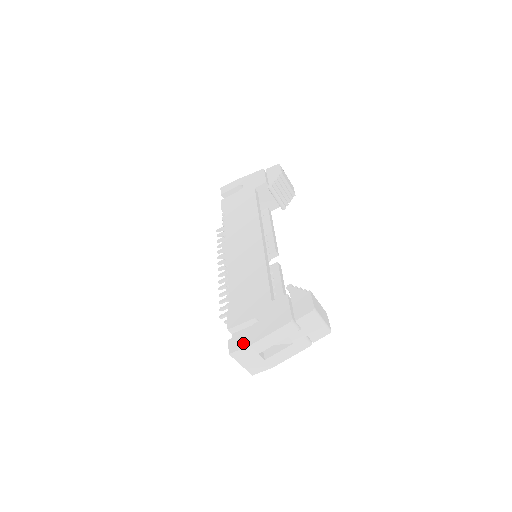
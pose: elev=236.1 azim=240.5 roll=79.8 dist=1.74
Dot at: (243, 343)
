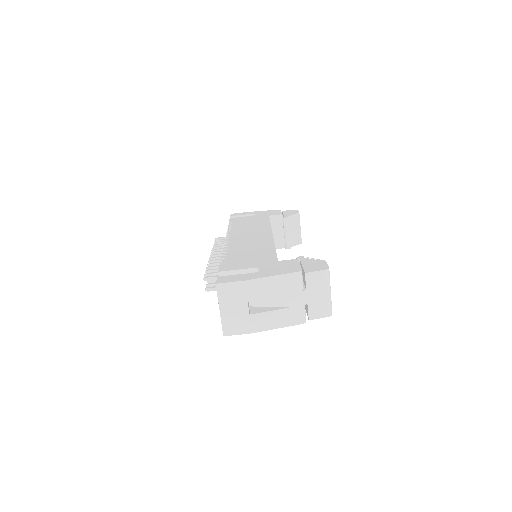
Dot at: (237, 278)
